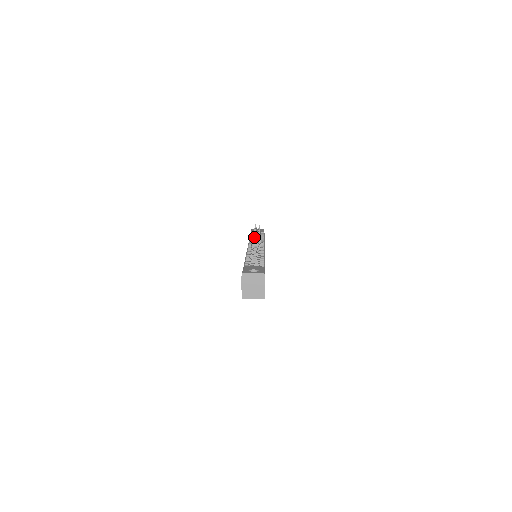
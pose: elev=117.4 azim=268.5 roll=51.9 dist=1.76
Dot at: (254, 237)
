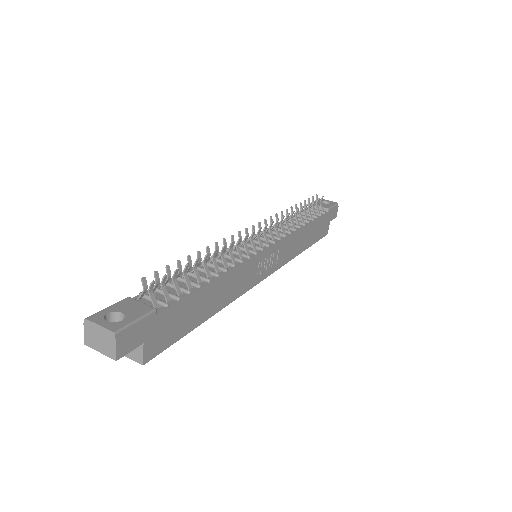
Dot at: (258, 226)
